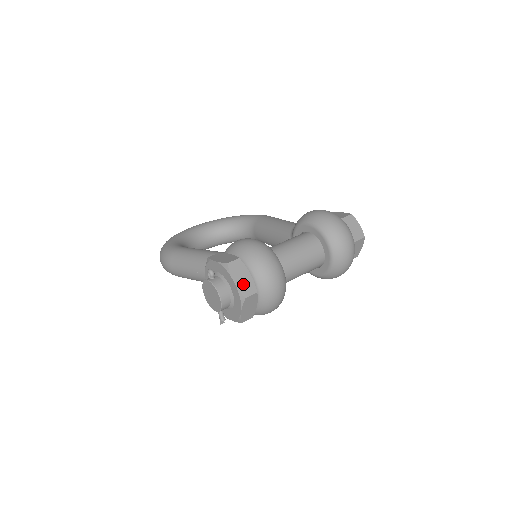
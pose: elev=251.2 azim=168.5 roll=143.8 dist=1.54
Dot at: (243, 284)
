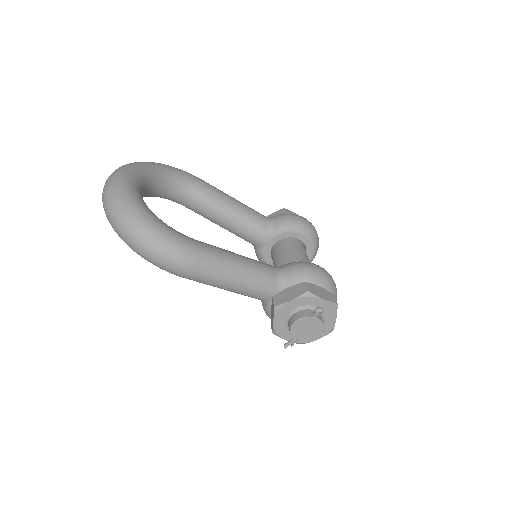
Dot at: occluded
